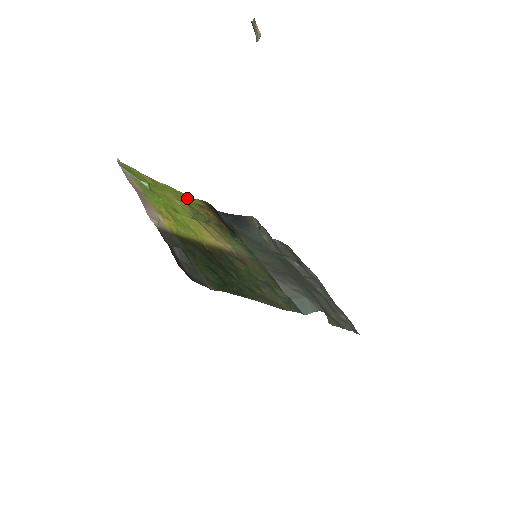
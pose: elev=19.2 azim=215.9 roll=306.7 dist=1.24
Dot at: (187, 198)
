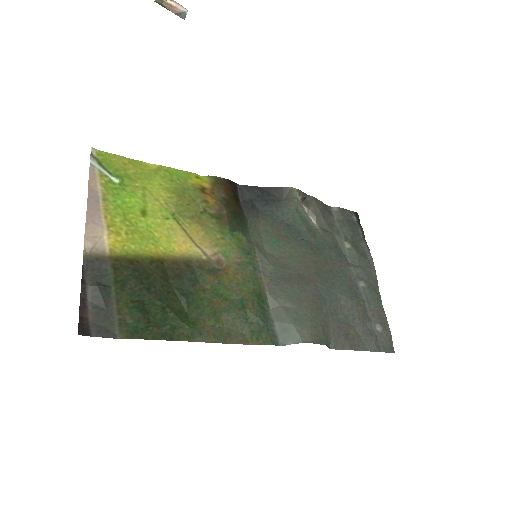
Dot at: (189, 179)
